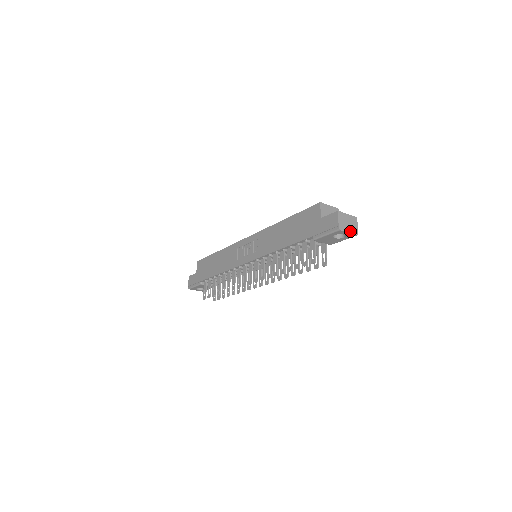
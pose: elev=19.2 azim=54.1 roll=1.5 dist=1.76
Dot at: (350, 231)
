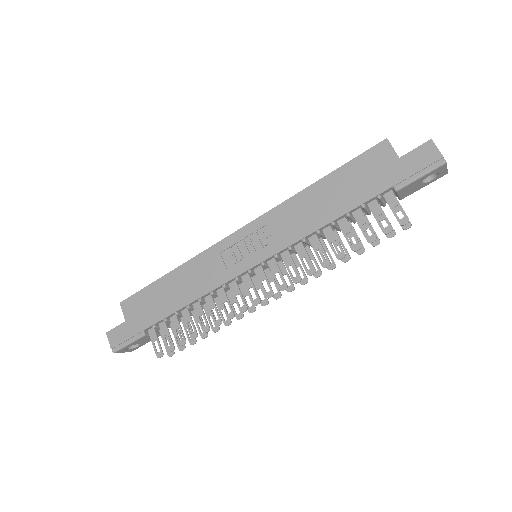
Dot at: occluded
